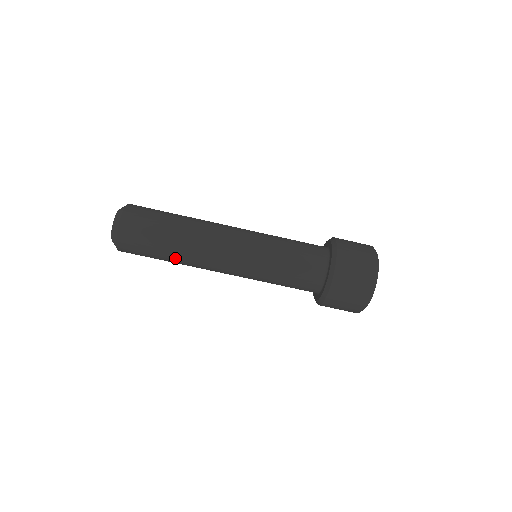
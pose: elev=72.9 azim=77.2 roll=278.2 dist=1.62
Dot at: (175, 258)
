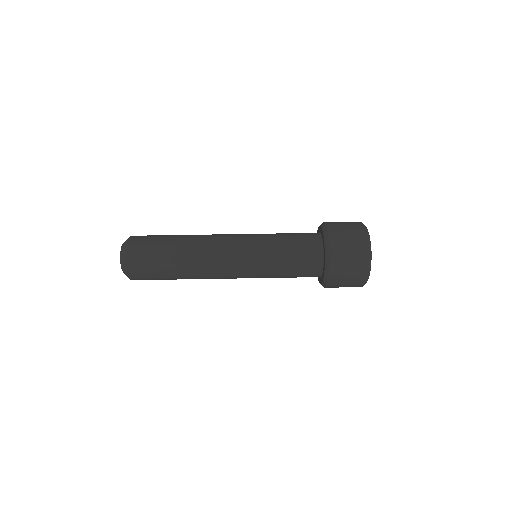
Dot at: (183, 277)
